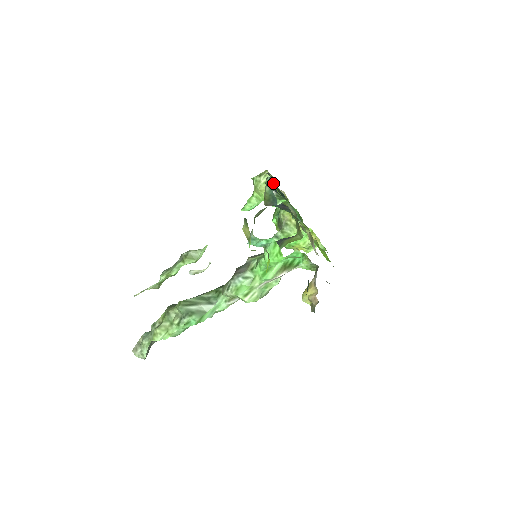
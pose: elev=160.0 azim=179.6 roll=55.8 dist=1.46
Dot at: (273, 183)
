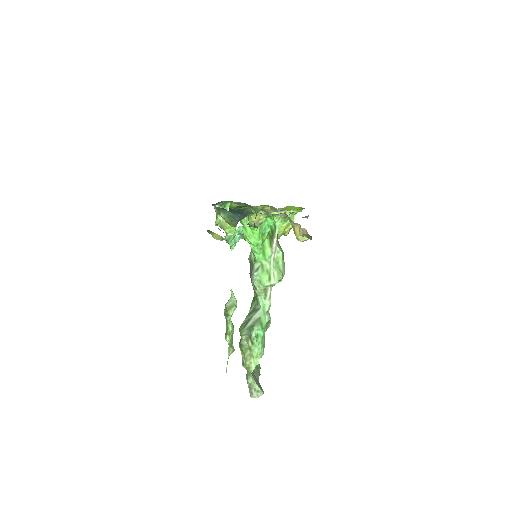
Dot at: occluded
